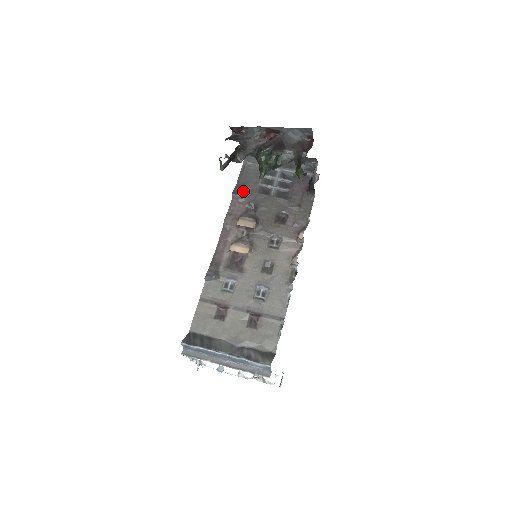
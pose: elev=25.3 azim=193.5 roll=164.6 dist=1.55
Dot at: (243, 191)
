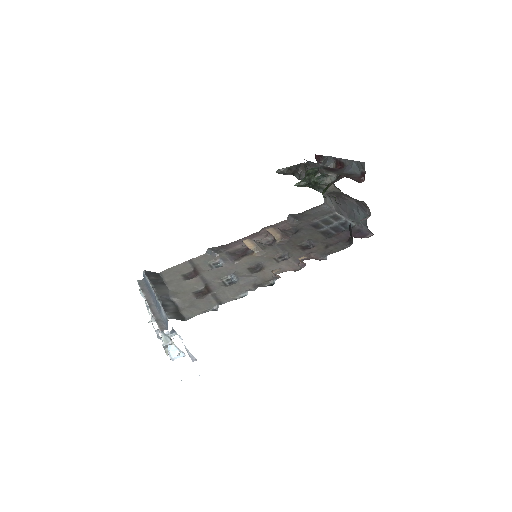
Dot at: (300, 218)
